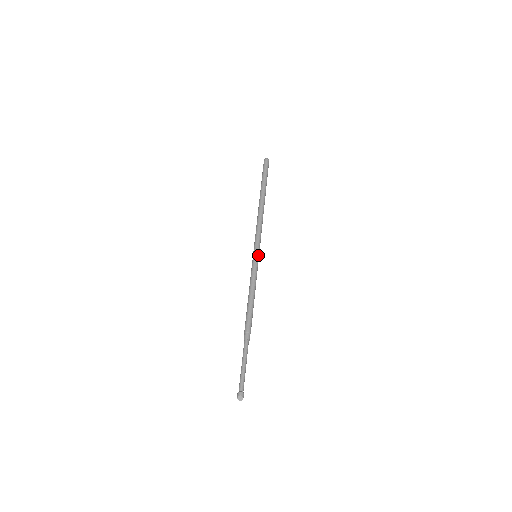
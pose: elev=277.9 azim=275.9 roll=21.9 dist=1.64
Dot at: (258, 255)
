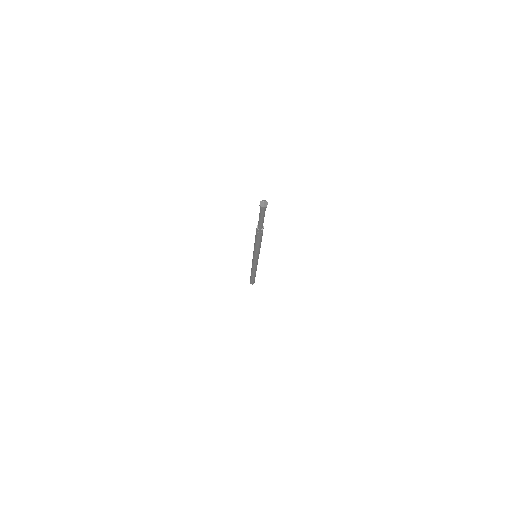
Dot at: occluded
